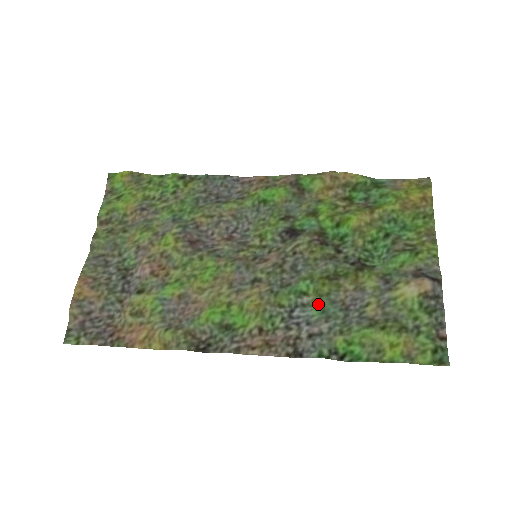
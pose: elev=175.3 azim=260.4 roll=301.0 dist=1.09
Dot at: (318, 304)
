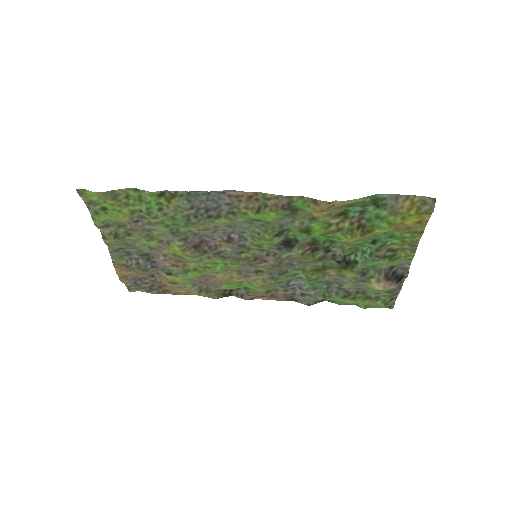
Dot at: (308, 283)
